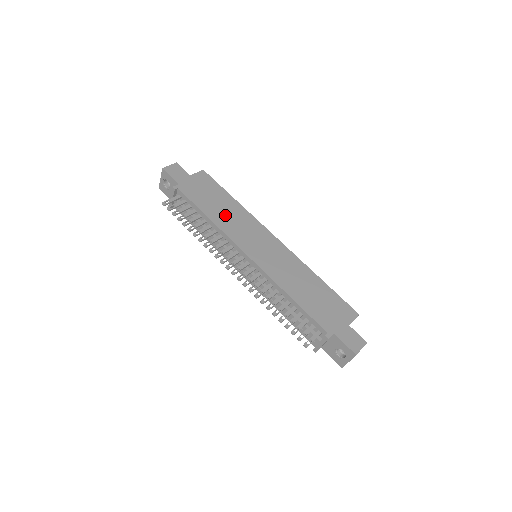
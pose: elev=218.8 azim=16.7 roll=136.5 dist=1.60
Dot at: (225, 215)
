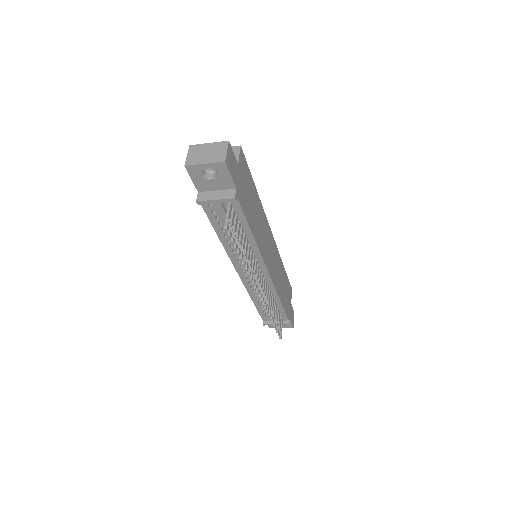
Dot at: (257, 223)
